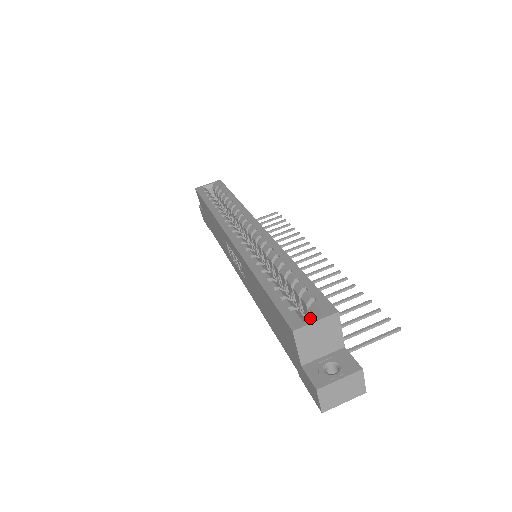
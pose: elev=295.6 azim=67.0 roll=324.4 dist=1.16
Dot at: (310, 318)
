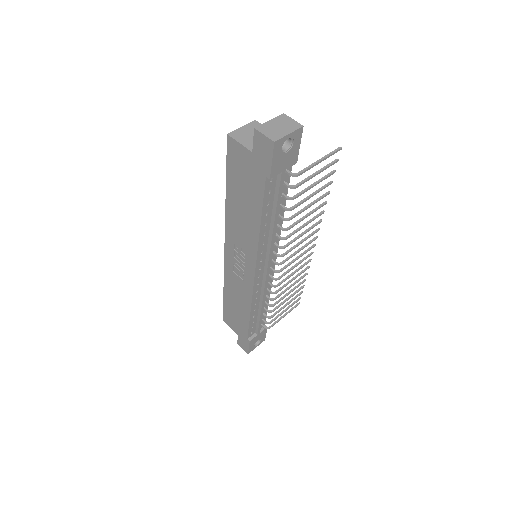
Dot at: occluded
